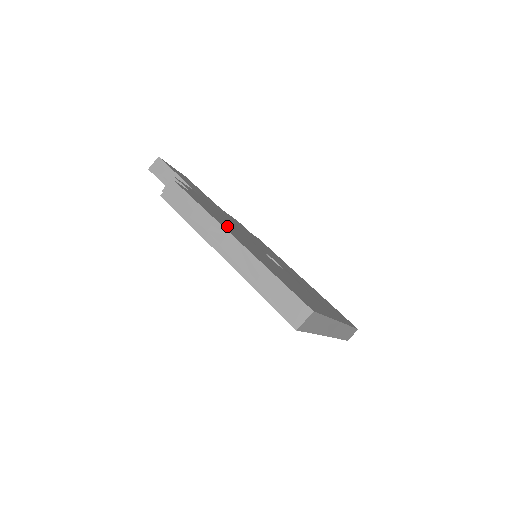
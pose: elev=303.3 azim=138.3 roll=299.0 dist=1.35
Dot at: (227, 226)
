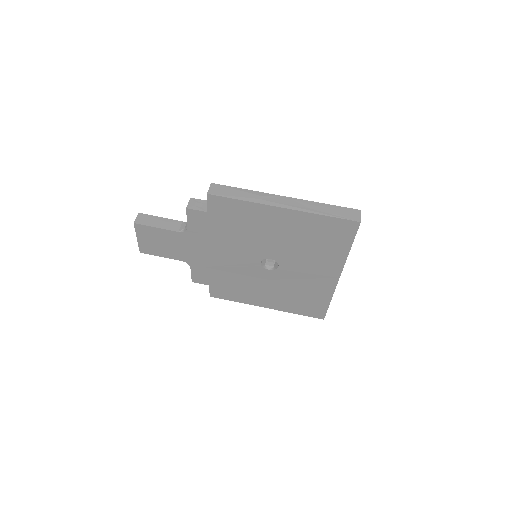
Dot at: occluded
